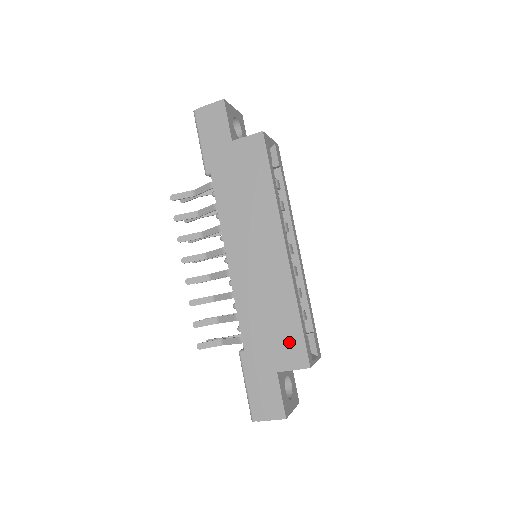
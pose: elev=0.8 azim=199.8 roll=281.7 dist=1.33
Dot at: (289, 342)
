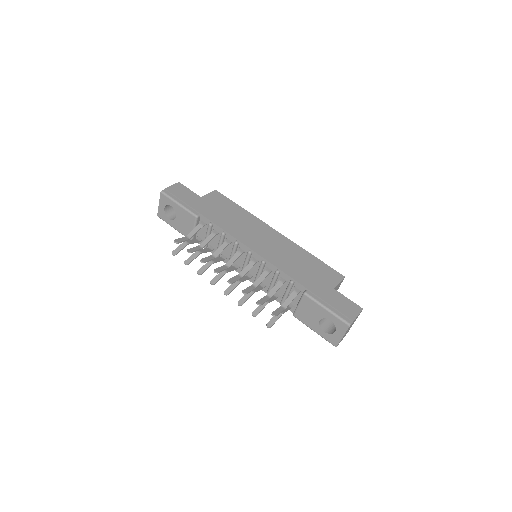
Dot at: (323, 271)
